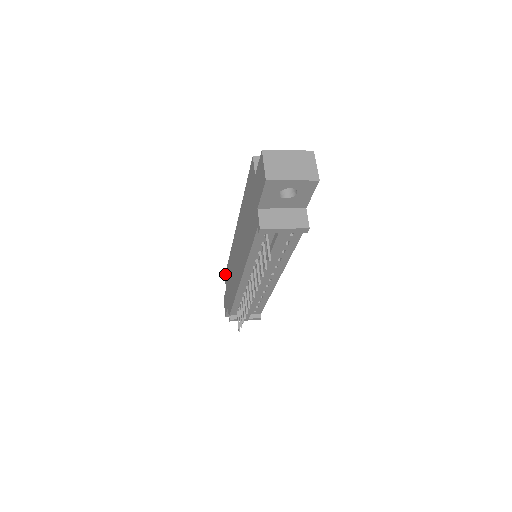
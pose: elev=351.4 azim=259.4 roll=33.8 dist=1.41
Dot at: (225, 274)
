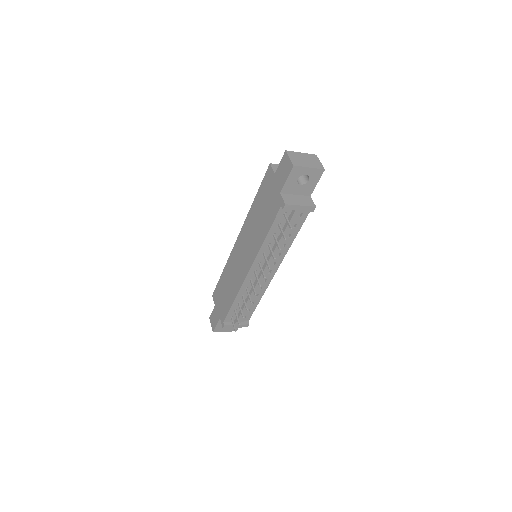
Dot at: (213, 293)
